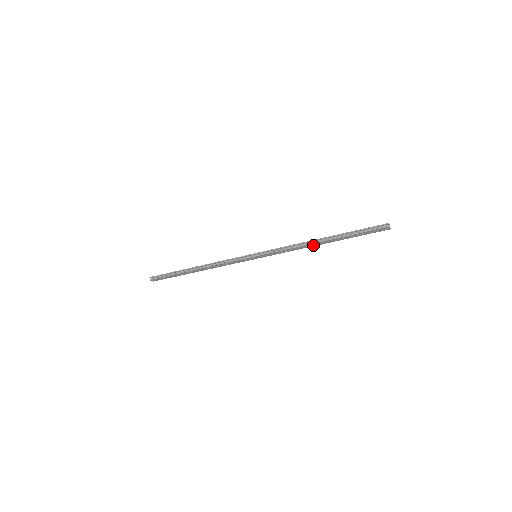
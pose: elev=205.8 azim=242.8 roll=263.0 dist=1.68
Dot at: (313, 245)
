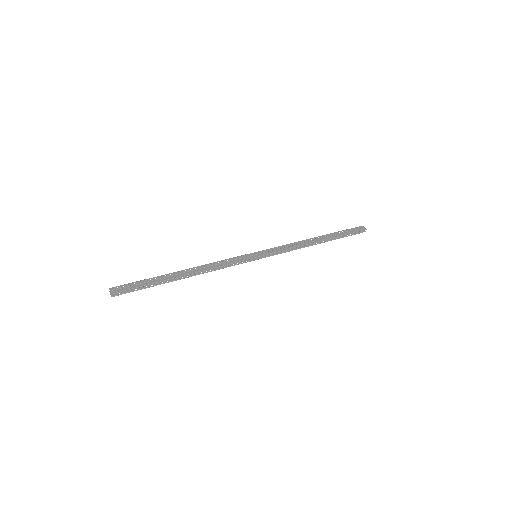
Dot at: occluded
